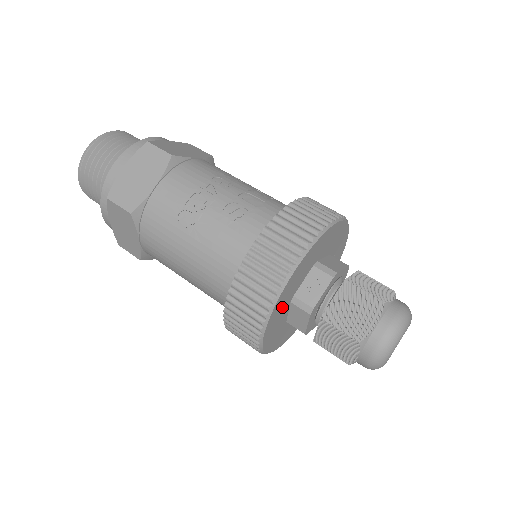
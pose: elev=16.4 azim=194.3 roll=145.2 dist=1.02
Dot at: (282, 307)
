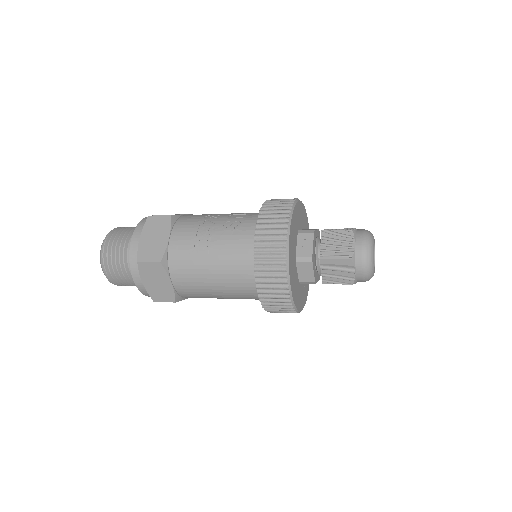
Dot at: (292, 264)
